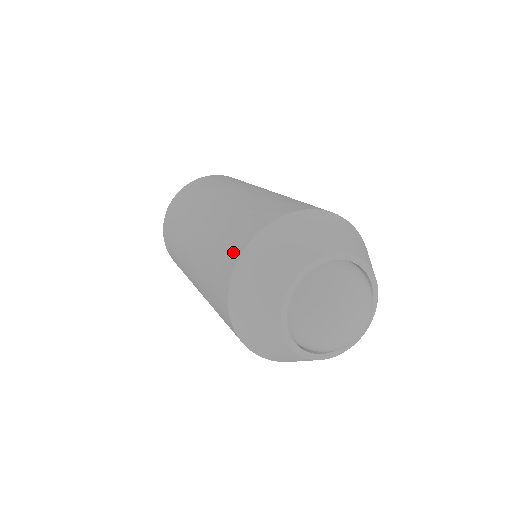
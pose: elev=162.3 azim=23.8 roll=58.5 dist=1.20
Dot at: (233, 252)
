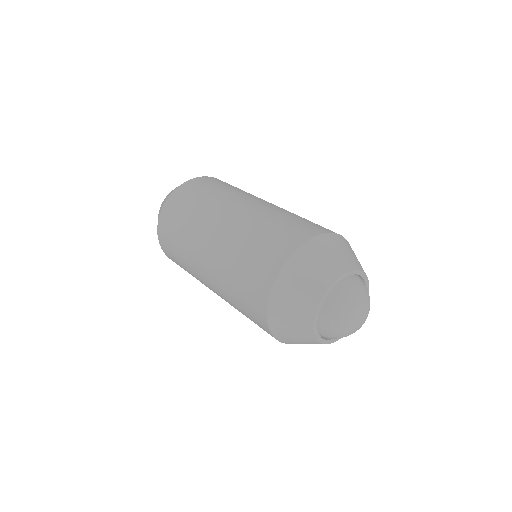
Dot at: (258, 311)
